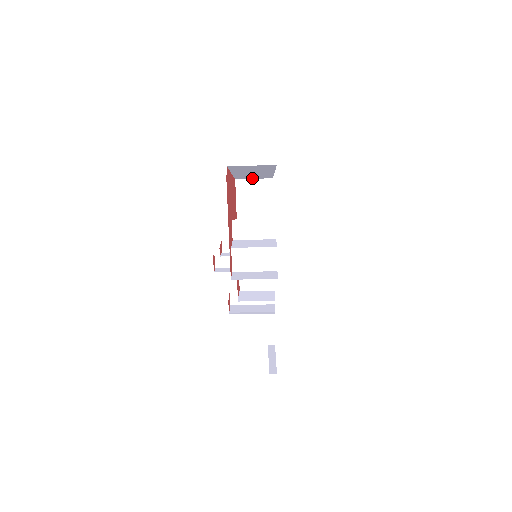
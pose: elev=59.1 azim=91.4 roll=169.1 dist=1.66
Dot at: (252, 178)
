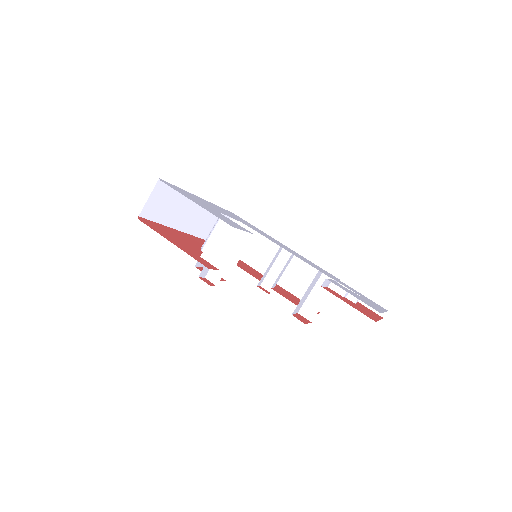
Dot at: occluded
